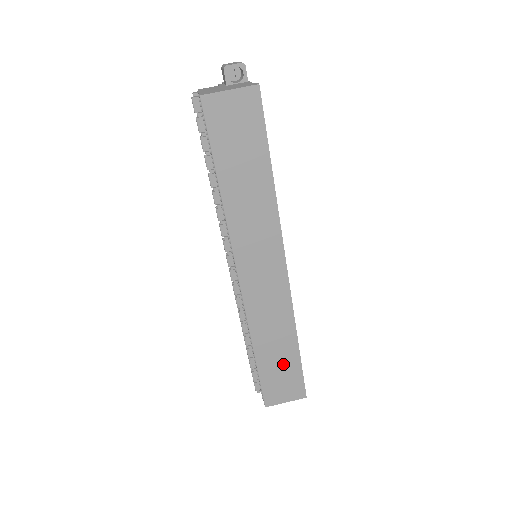
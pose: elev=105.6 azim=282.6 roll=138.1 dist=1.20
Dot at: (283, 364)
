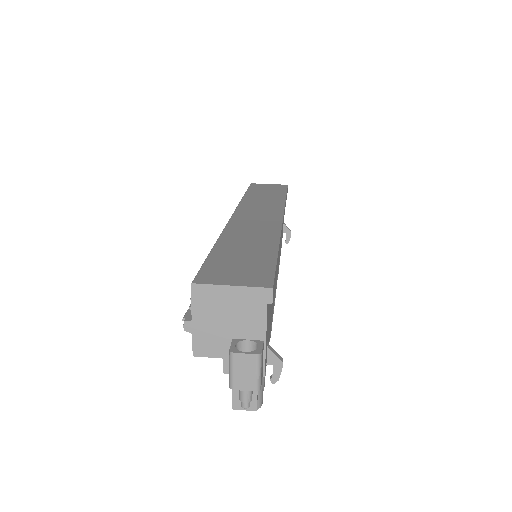
Dot at: (249, 256)
